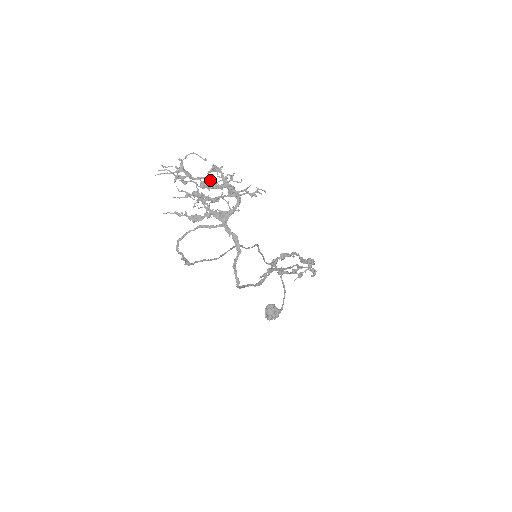
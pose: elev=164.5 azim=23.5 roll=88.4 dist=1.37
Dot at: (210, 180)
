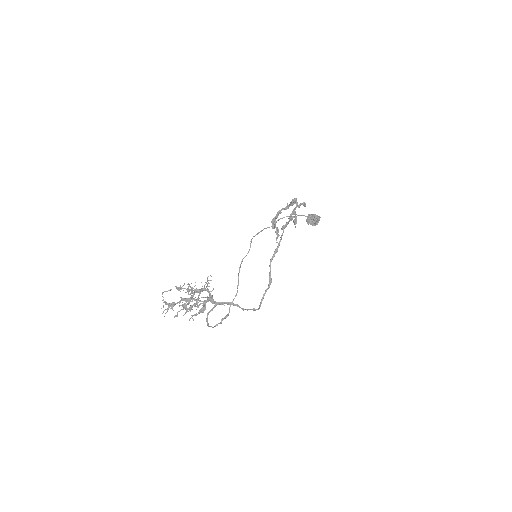
Dot at: (184, 300)
